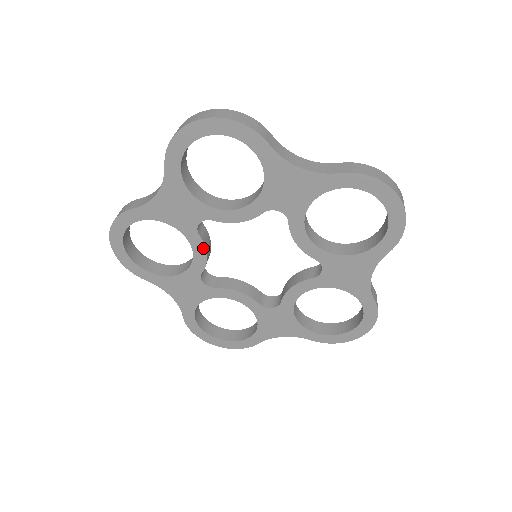
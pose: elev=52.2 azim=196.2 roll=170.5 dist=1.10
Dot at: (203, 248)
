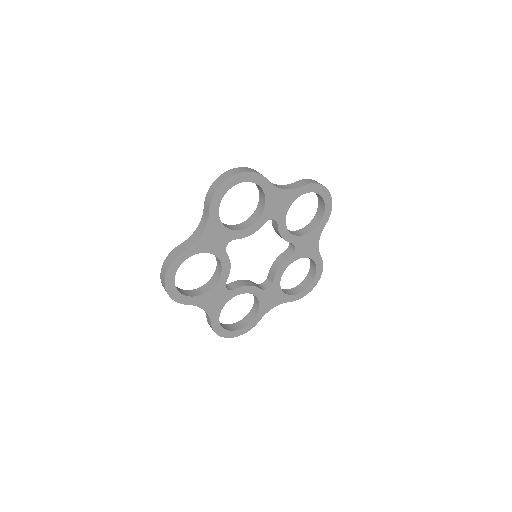
Dot at: (228, 262)
